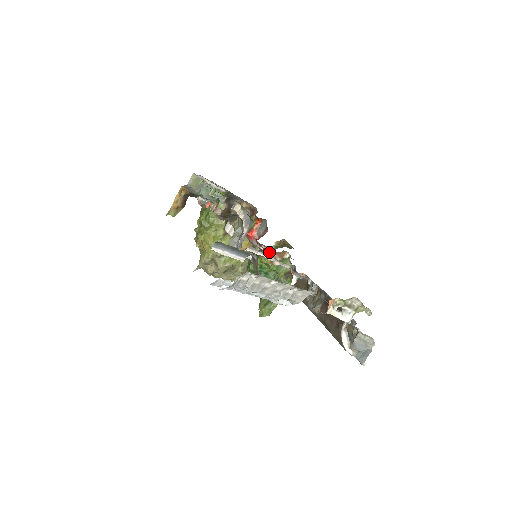
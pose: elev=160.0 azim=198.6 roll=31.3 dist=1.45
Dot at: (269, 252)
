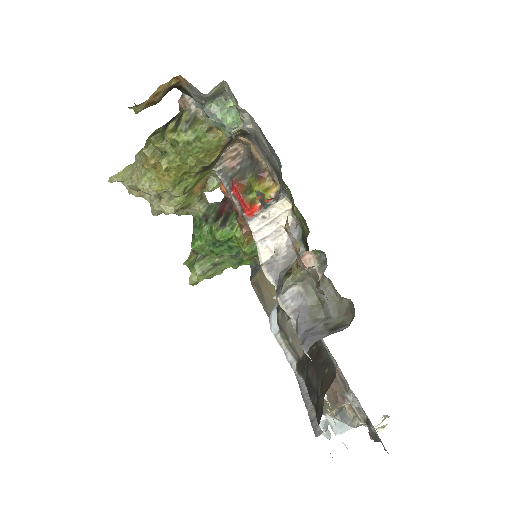
Dot at: occluded
